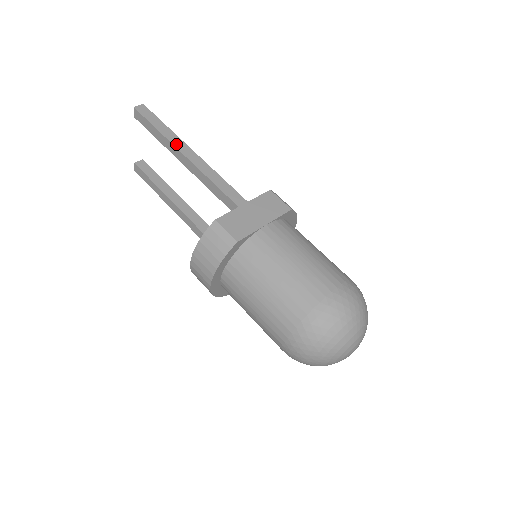
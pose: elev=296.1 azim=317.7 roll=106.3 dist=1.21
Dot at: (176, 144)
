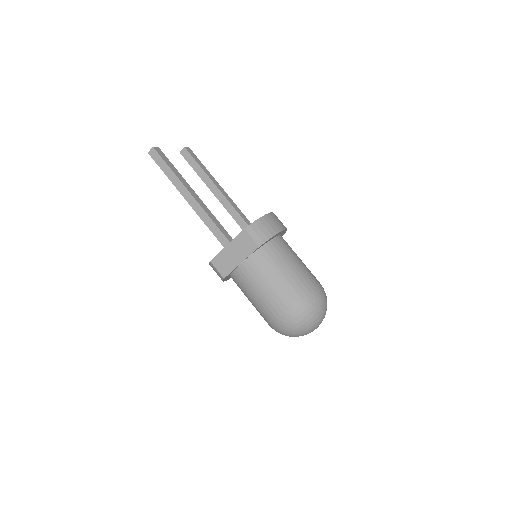
Dot at: (180, 190)
